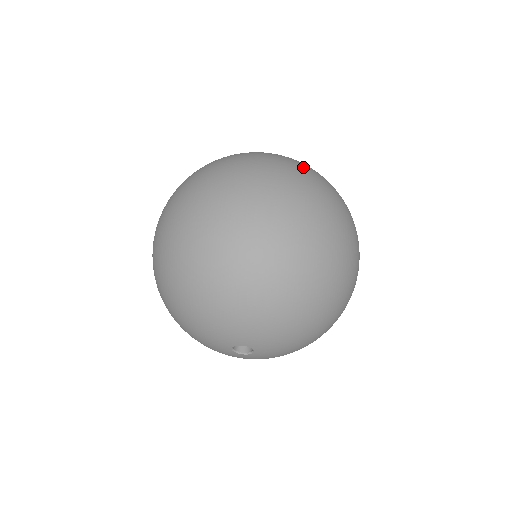
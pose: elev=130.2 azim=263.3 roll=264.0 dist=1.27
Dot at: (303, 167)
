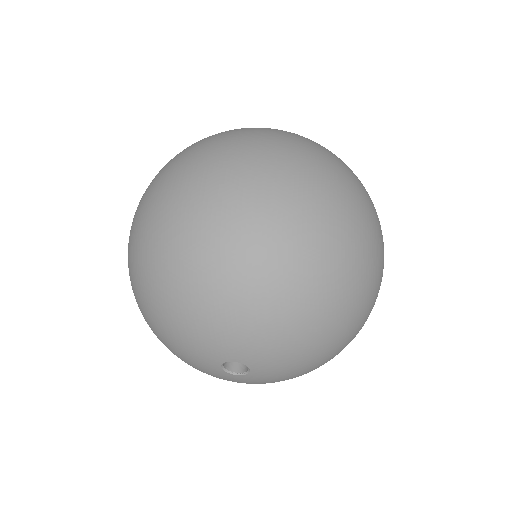
Dot at: (293, 134)
